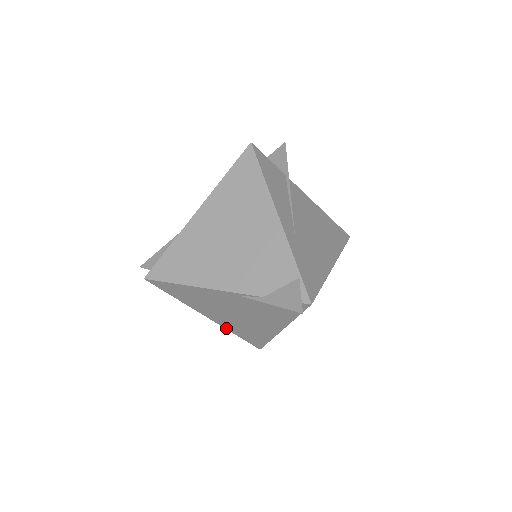
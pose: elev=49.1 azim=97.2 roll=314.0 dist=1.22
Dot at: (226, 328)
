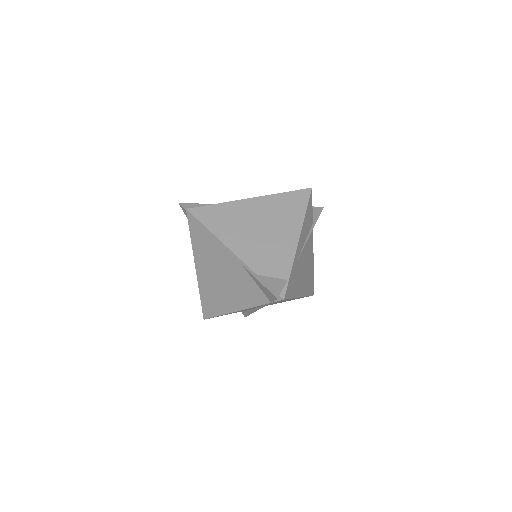
Dot at: (199, 285)
